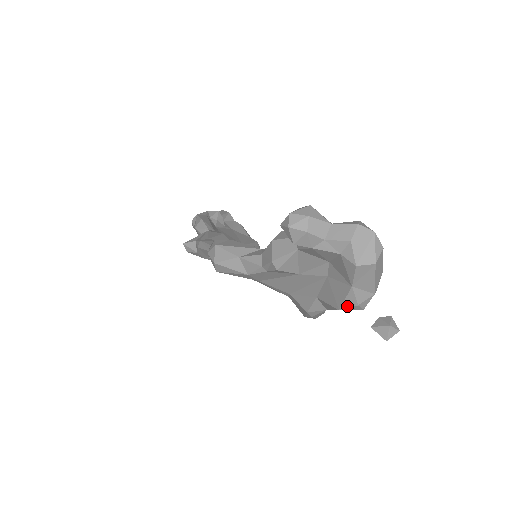
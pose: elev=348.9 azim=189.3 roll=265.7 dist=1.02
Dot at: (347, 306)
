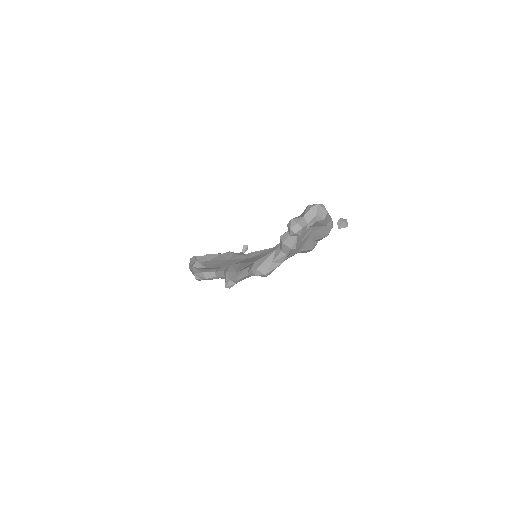
Dot at: (329, 232)
